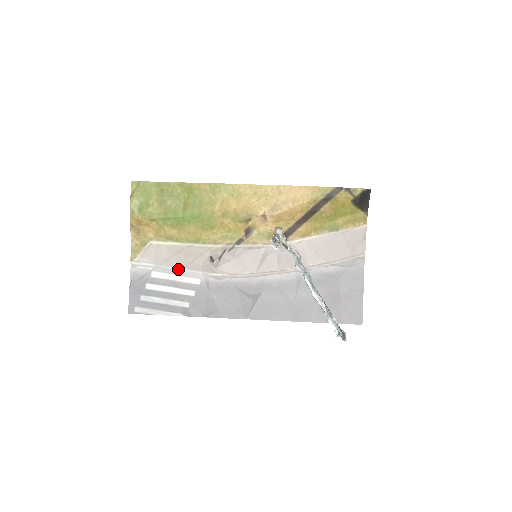
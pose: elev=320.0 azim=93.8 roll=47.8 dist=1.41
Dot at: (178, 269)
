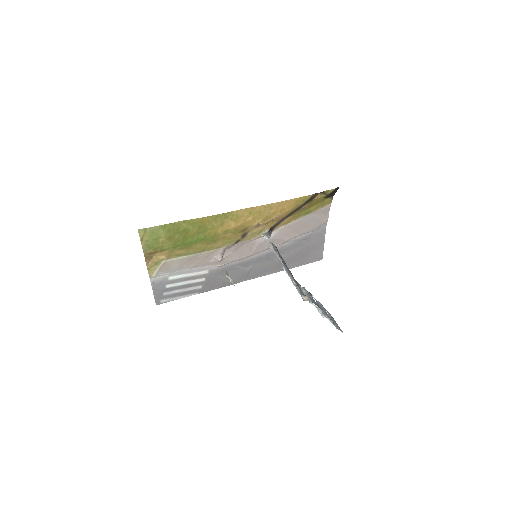
Dot at: (189, 270)
